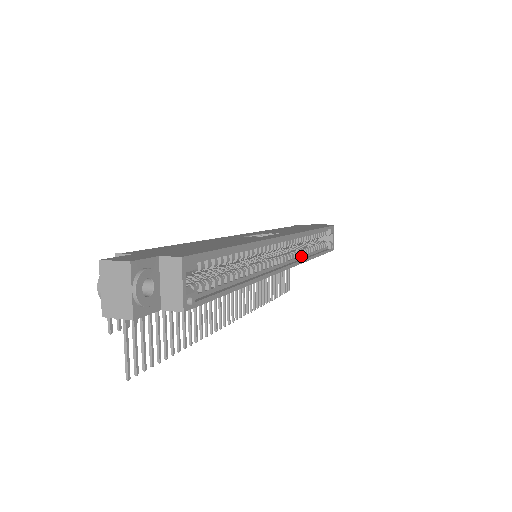
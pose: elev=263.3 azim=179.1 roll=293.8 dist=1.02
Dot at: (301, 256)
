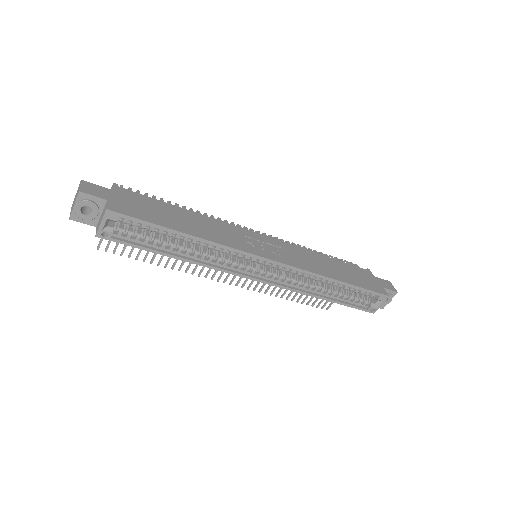
Dot at: (298, 286)
